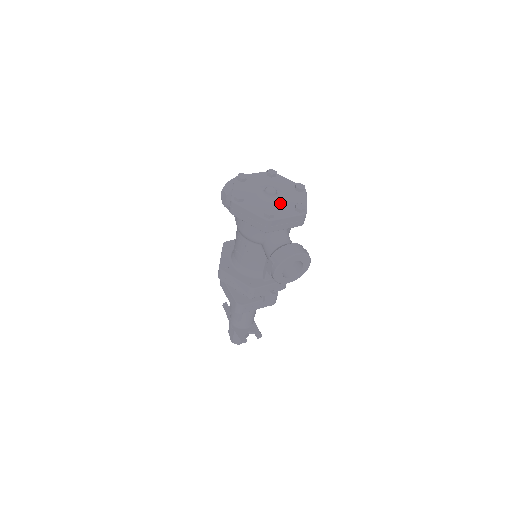
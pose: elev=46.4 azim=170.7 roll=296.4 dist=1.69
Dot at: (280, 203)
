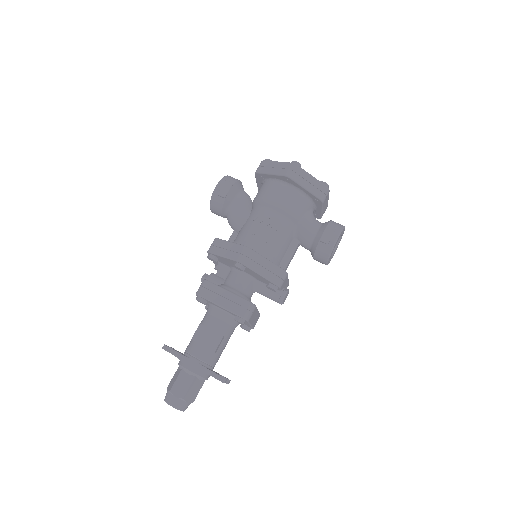
Dot at: occluded
